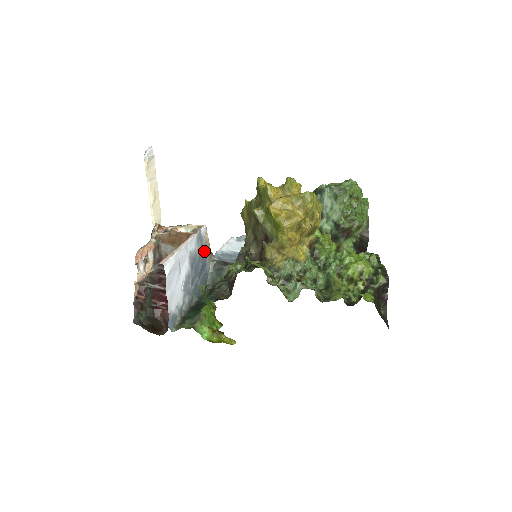
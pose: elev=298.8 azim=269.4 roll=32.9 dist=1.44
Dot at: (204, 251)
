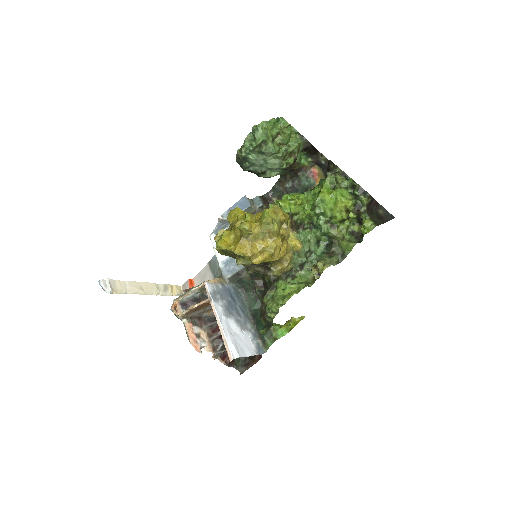
Dot at: (221, 289)
